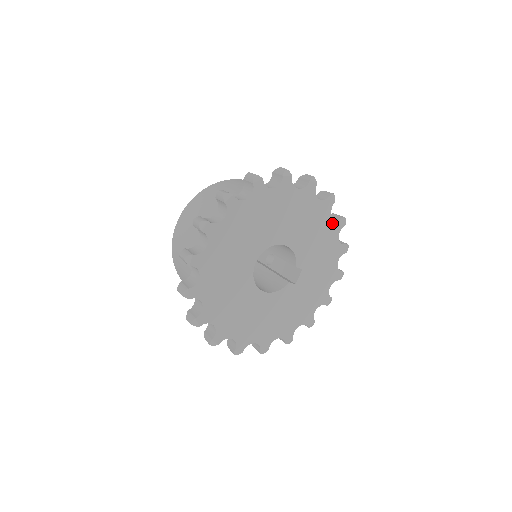
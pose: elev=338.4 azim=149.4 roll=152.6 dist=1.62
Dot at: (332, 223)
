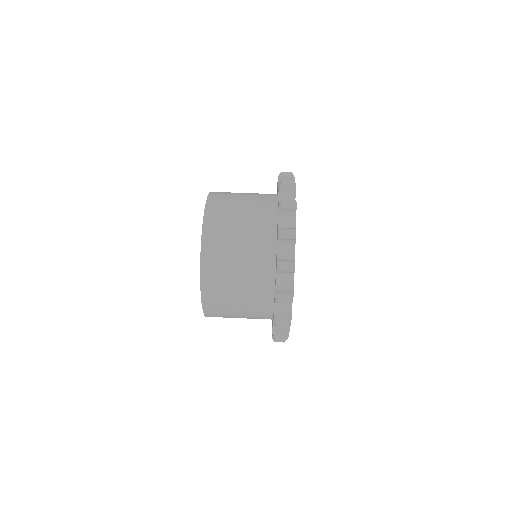
Dot at: occluded
